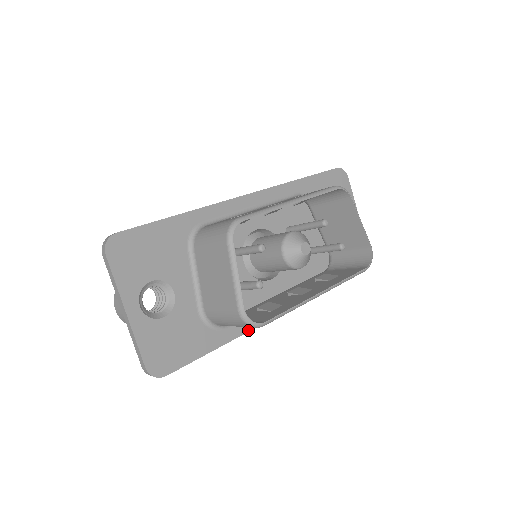
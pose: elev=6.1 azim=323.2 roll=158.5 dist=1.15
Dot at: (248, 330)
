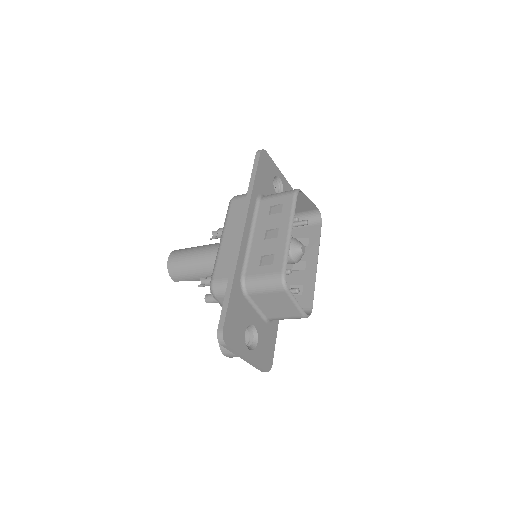
Dot at: occluded
